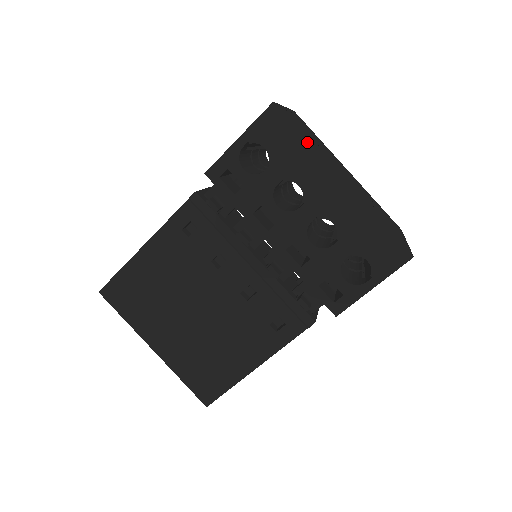
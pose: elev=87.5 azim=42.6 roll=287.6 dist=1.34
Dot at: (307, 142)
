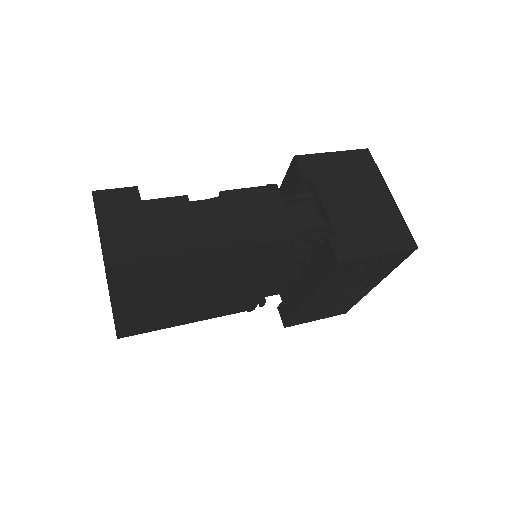
Dot at: occluded
